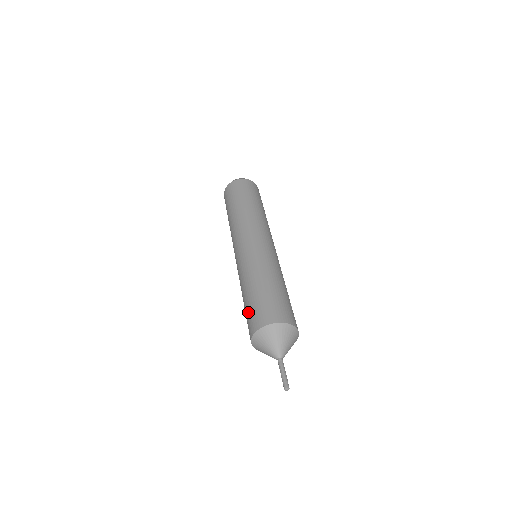
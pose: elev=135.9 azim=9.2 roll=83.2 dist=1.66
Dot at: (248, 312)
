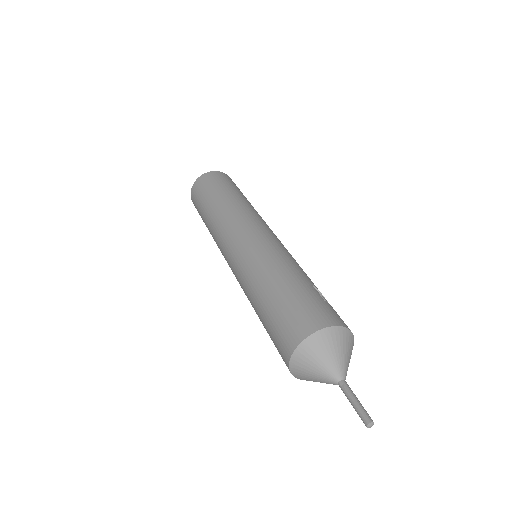
Dot at: occluded
